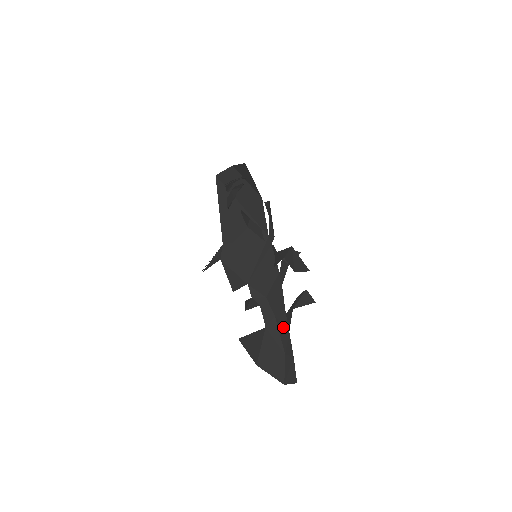
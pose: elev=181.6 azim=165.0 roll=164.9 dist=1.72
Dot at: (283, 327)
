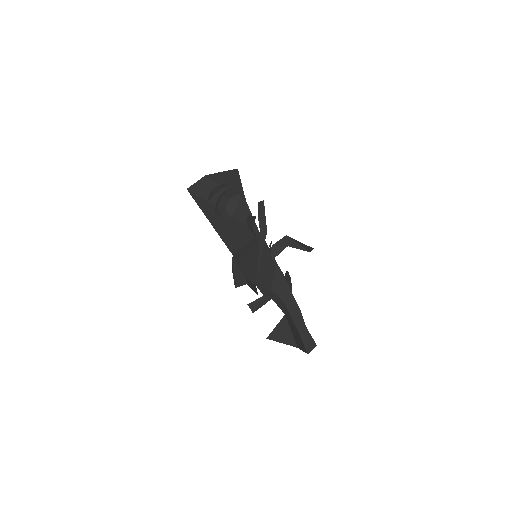
Dot at: (293, 308)
